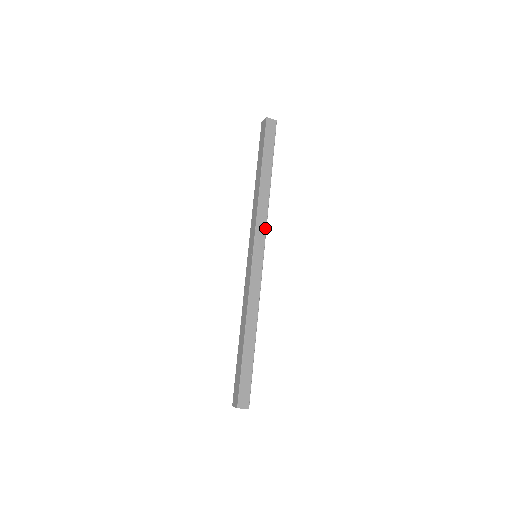
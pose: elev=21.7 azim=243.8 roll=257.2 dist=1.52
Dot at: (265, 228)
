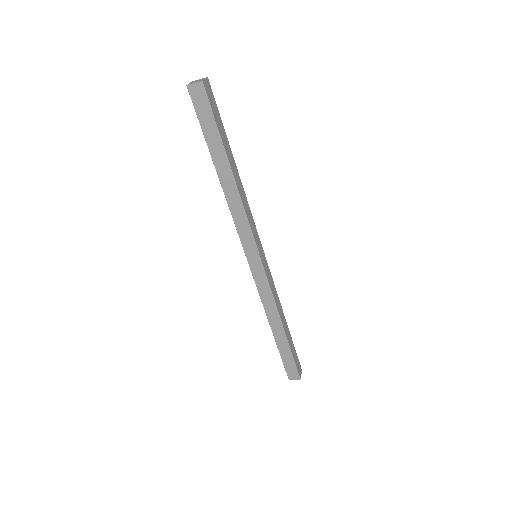
Dot at: (249, 230)
